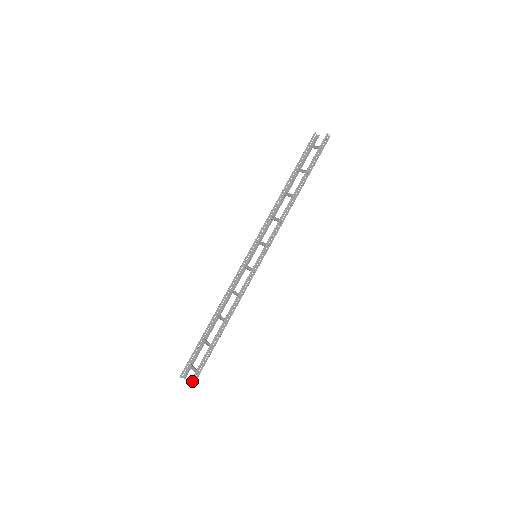
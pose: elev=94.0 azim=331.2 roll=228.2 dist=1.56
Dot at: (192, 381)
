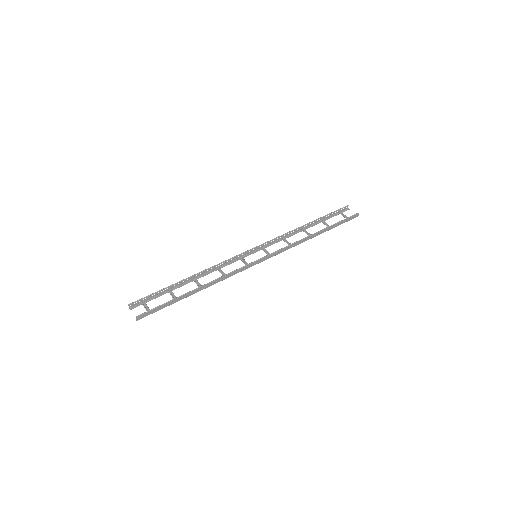
Dot at: (142, 315)
